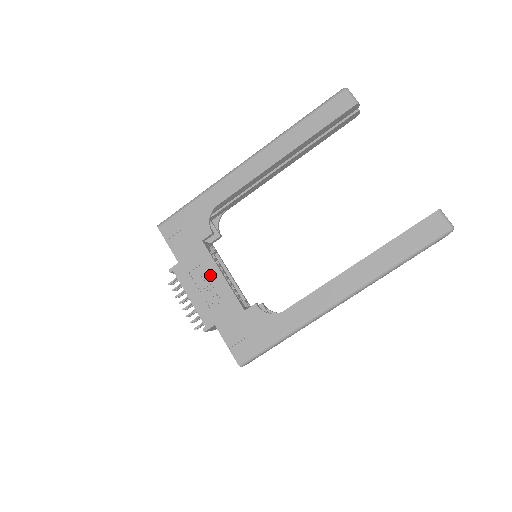
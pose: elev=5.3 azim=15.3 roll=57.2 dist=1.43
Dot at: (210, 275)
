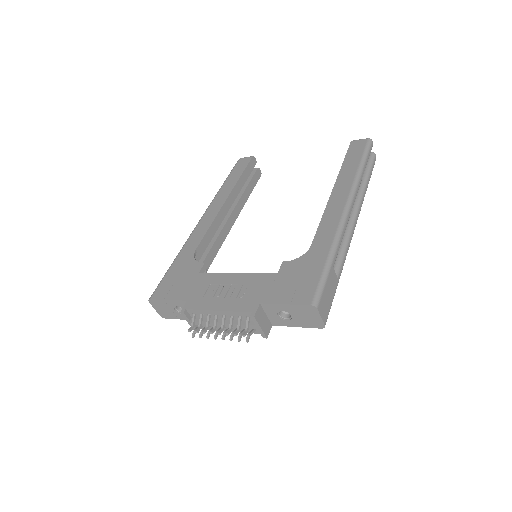
Dot at: (224, 282)
